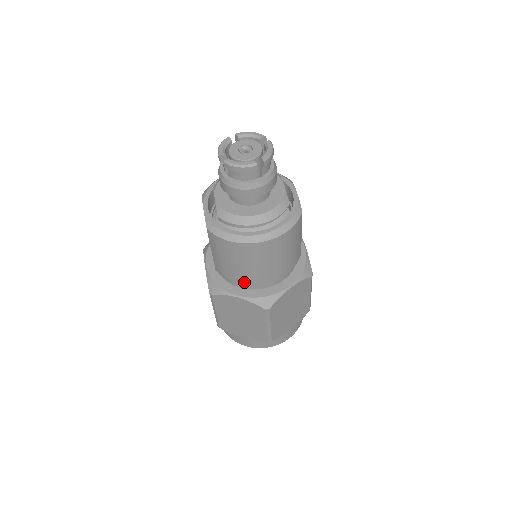
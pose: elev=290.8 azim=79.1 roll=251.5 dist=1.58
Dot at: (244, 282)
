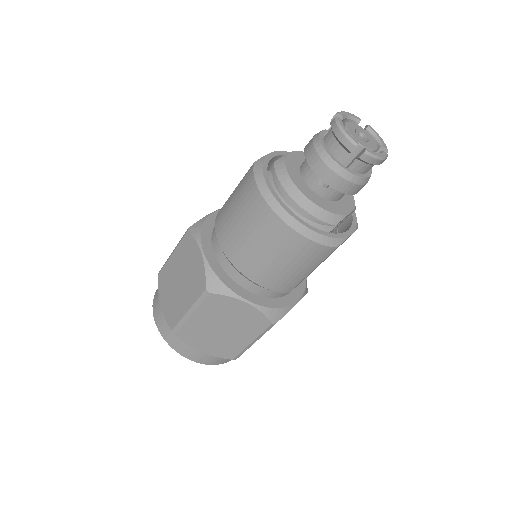
Dot at: (222, 244)
